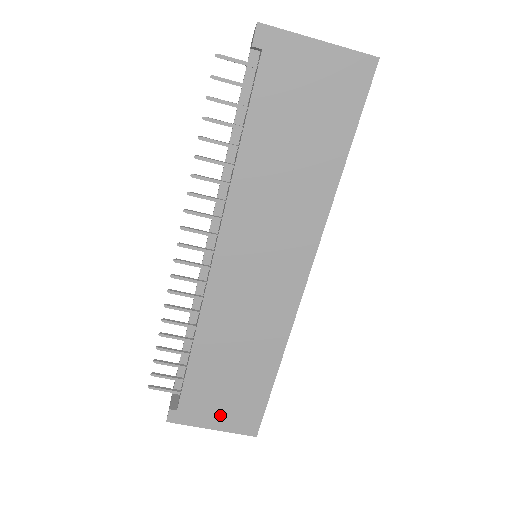
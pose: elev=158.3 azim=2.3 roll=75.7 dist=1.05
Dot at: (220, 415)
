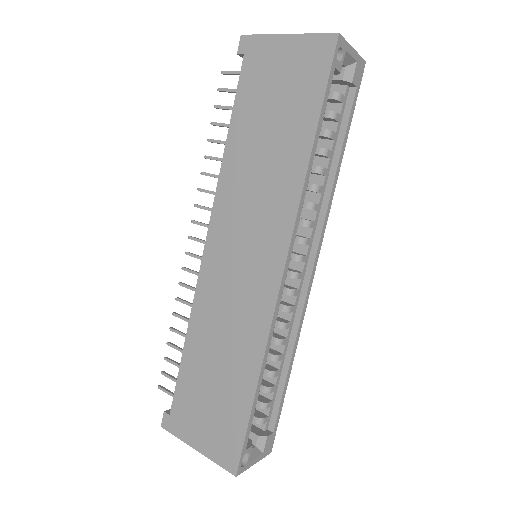
Dot at: (204, 433)
